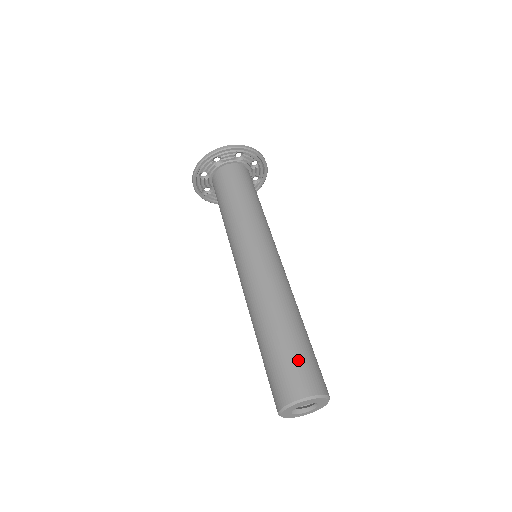
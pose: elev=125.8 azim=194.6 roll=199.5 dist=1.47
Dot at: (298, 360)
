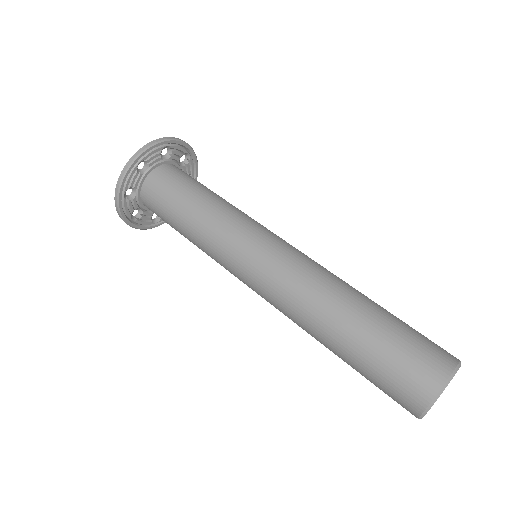
Dot at: (392, 359)
